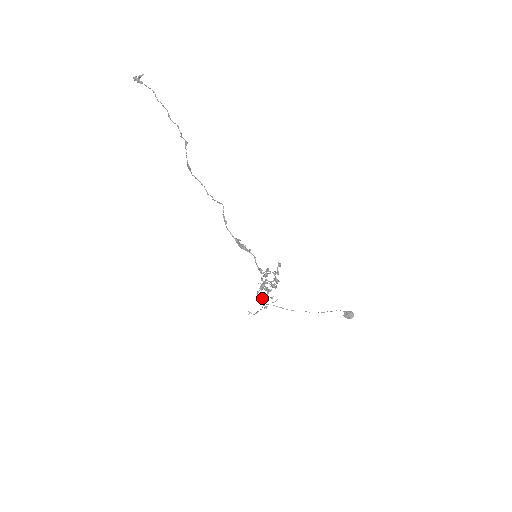
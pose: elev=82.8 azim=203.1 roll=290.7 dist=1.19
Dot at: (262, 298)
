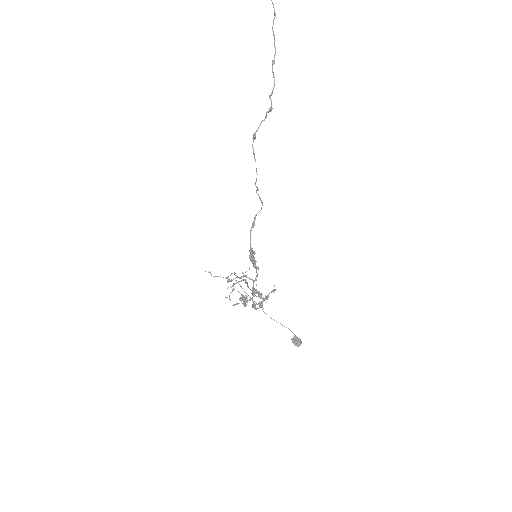
Dot at: (233, 288)
